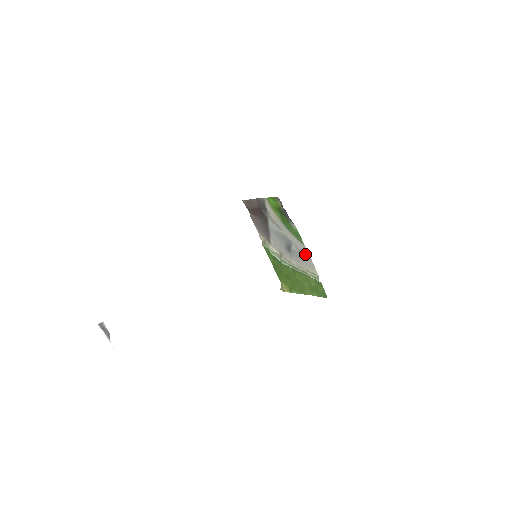
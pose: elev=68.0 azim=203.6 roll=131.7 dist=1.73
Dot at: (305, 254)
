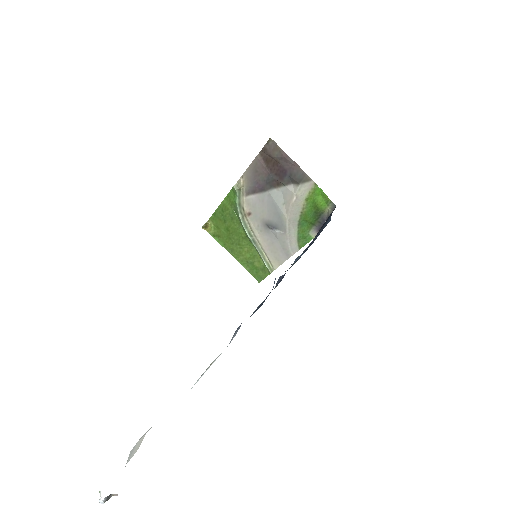
Dot at: (287, 250)
